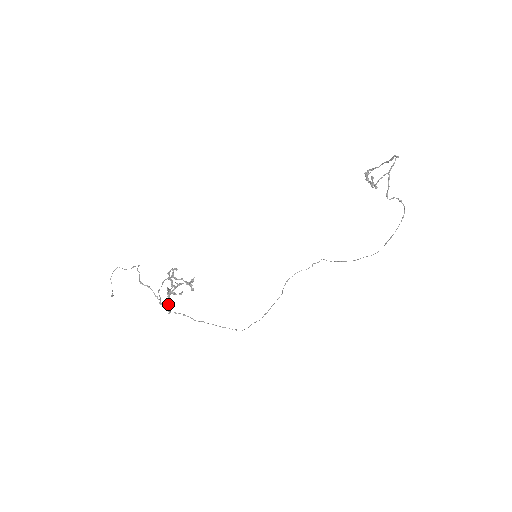
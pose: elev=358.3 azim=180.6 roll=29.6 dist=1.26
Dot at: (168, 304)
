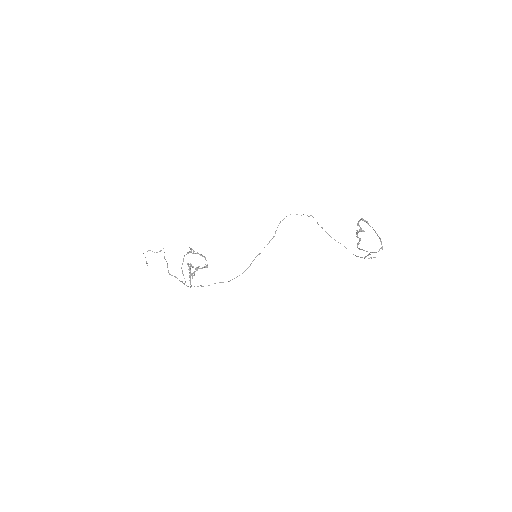
Dot at: occluded
